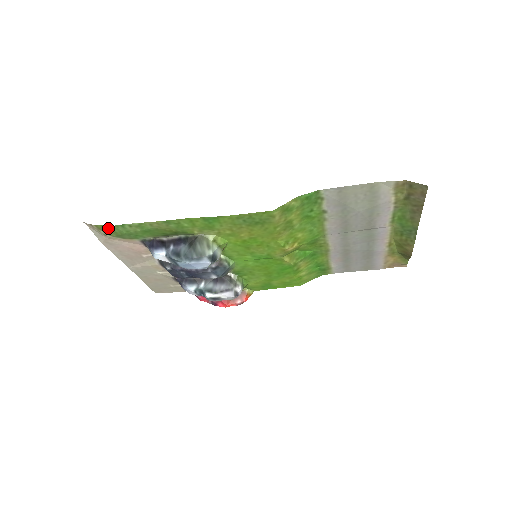
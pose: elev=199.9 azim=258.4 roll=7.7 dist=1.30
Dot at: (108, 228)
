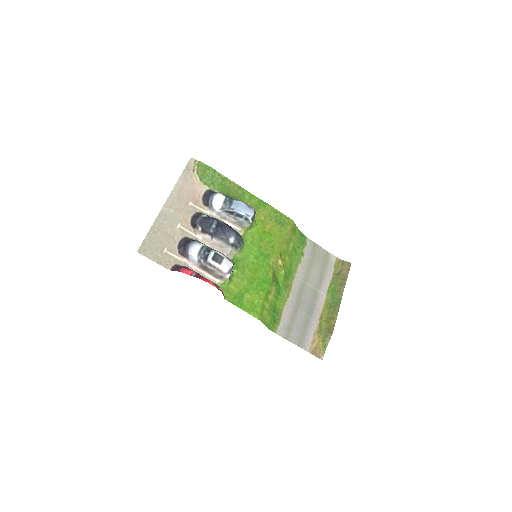
Dot at: (205, 167)
